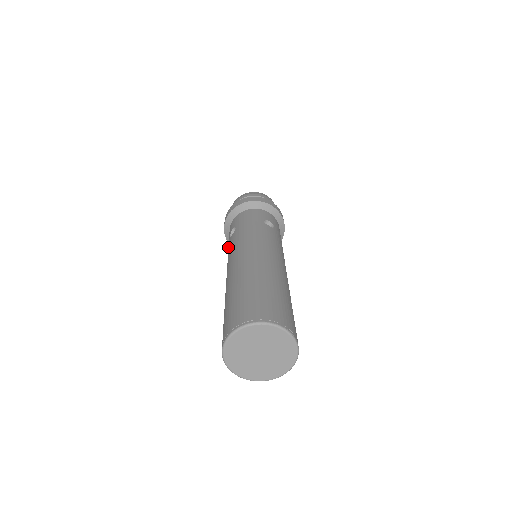
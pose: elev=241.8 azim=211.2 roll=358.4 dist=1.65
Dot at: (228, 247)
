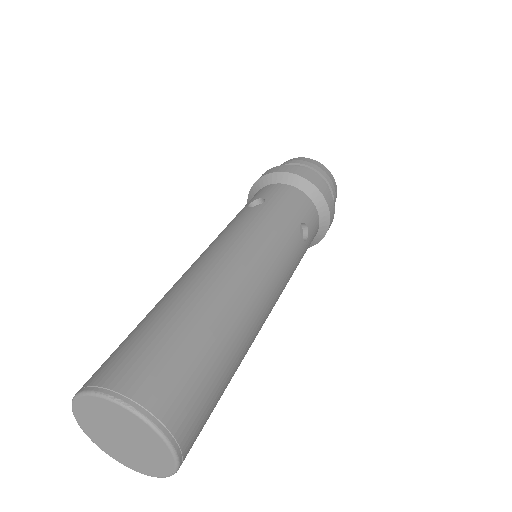
Dot at: occluded
